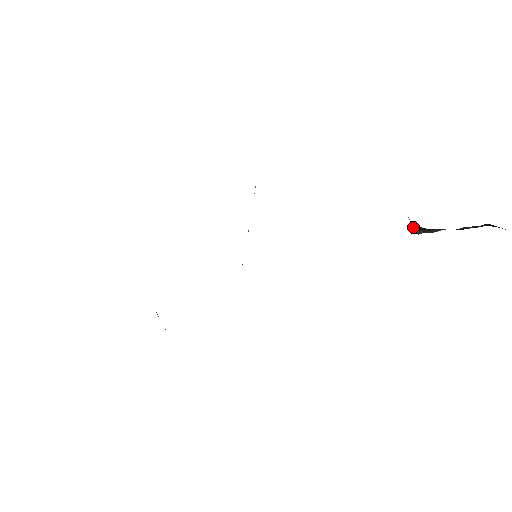
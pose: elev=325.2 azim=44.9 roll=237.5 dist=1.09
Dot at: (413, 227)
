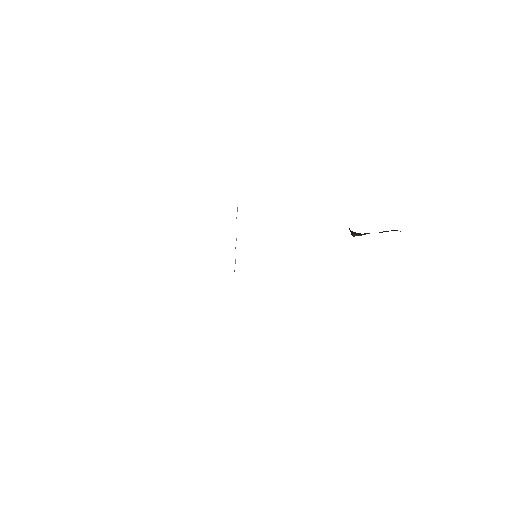
Dot at: (351, 233)
